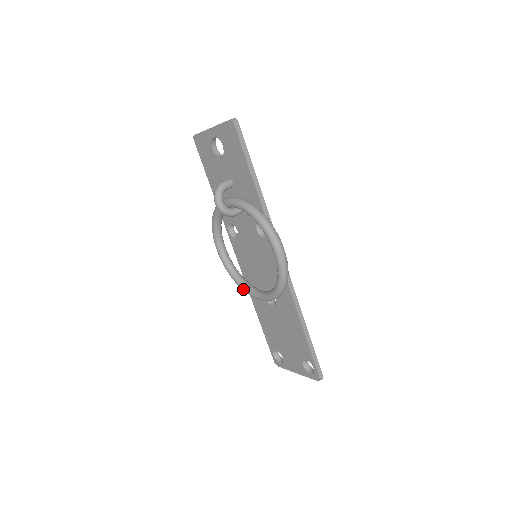
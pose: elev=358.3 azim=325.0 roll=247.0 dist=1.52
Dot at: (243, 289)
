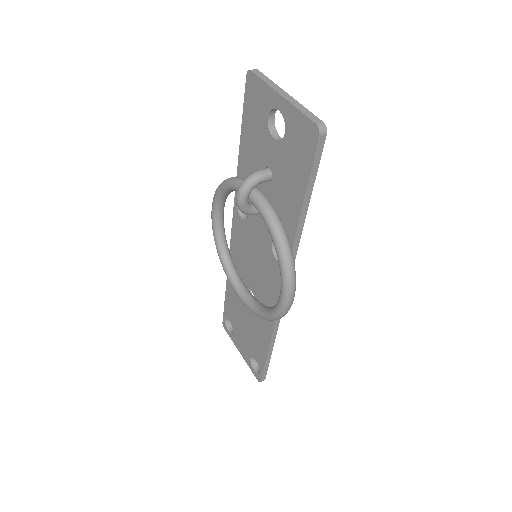
Dot at: (223, 268)
